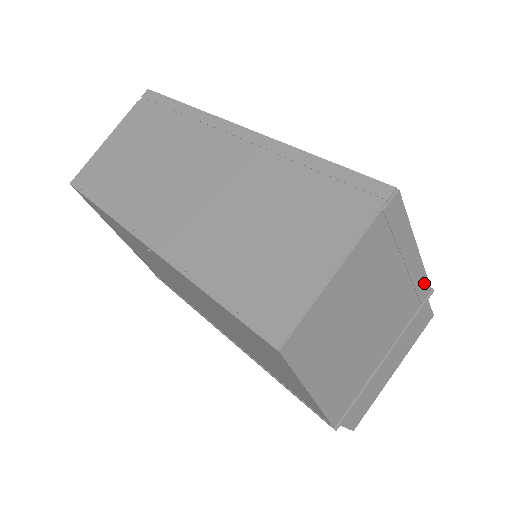
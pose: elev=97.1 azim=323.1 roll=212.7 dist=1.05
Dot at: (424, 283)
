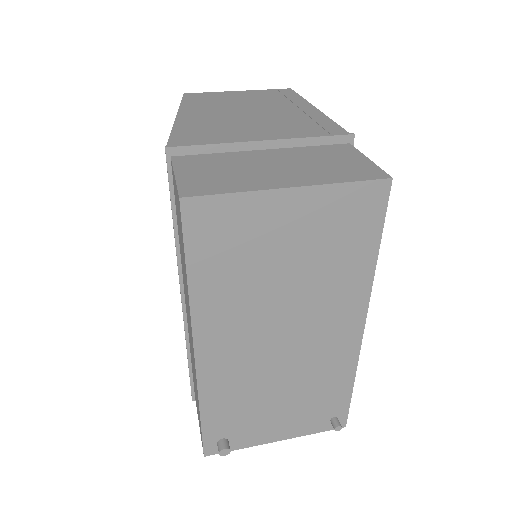
Dot at: (332, 125)
